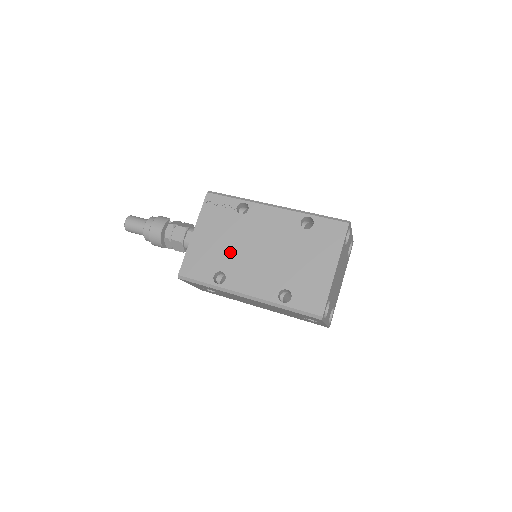
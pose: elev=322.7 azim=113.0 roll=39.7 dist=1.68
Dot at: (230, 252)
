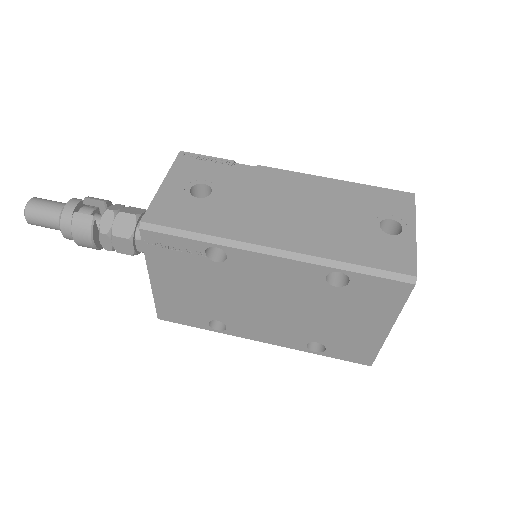
Dot at: (220, 304)
